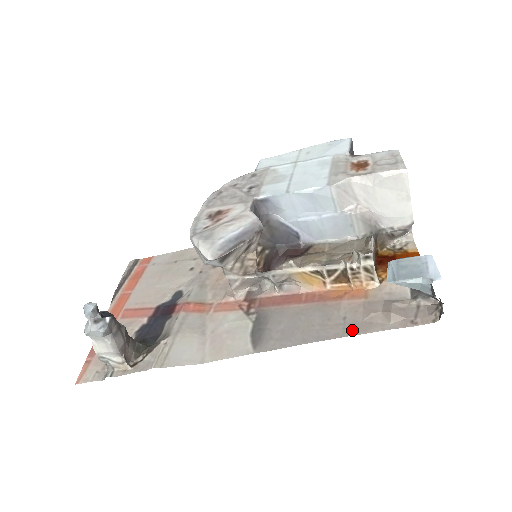
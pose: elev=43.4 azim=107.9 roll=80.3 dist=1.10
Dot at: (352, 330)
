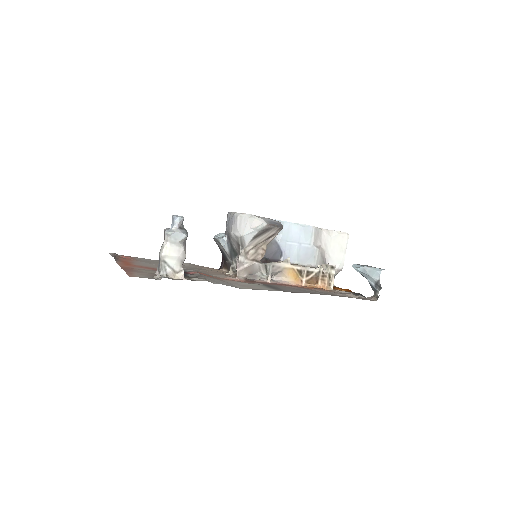
Dot at: (334, 295)
